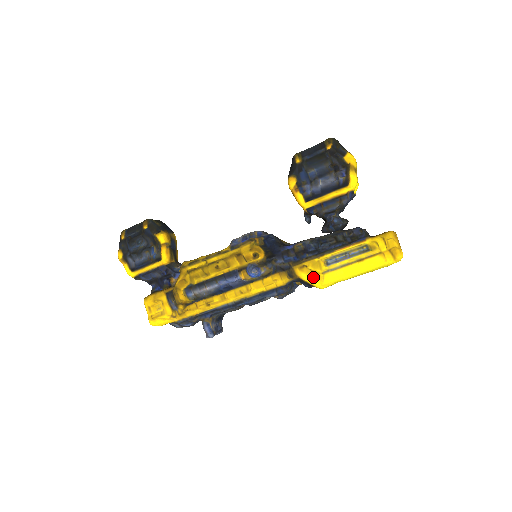
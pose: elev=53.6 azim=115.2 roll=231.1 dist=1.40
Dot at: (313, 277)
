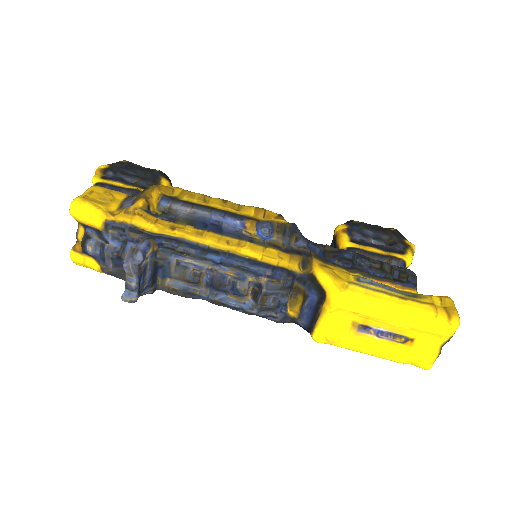
Dot at: (334, 279)
